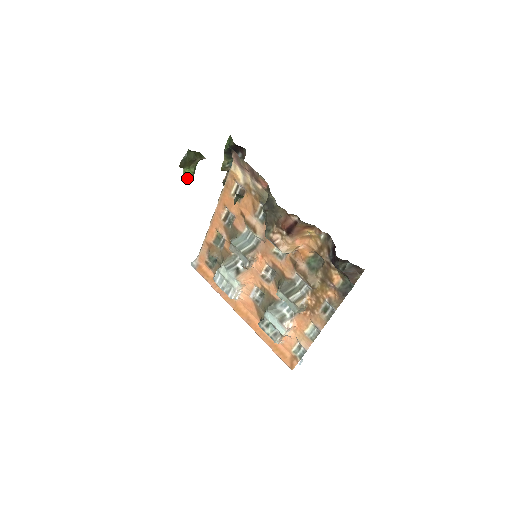
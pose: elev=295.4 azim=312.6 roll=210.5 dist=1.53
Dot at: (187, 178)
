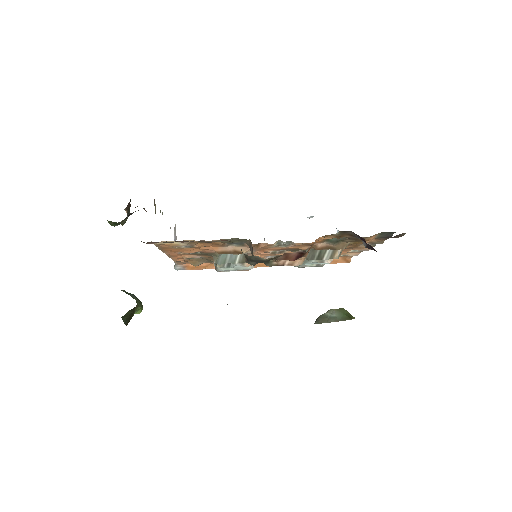
Dot at: (140, 312)
